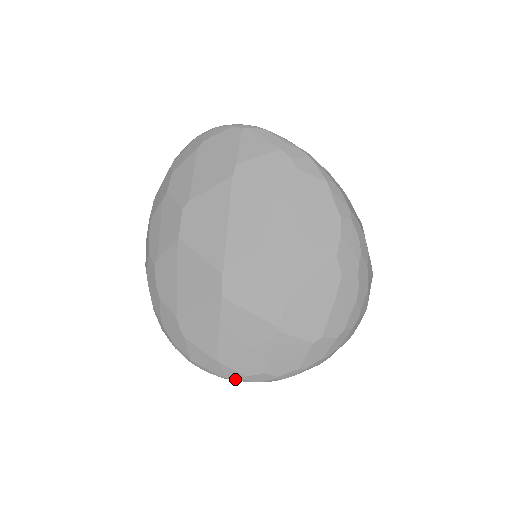
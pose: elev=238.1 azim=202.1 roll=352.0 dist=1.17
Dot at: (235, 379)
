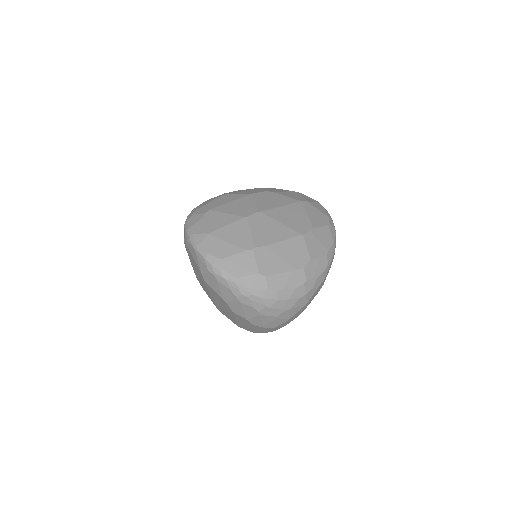
Dot at: (201, 251)
